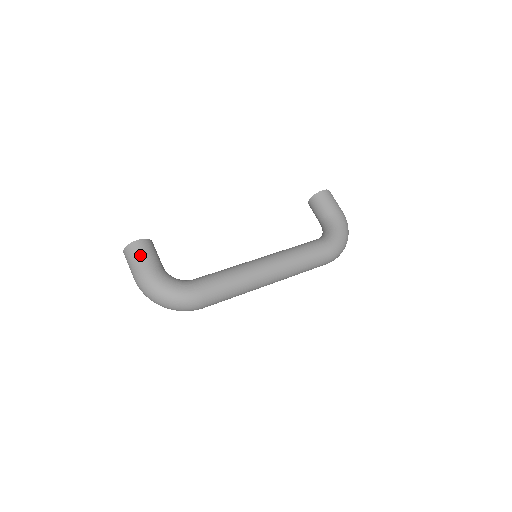
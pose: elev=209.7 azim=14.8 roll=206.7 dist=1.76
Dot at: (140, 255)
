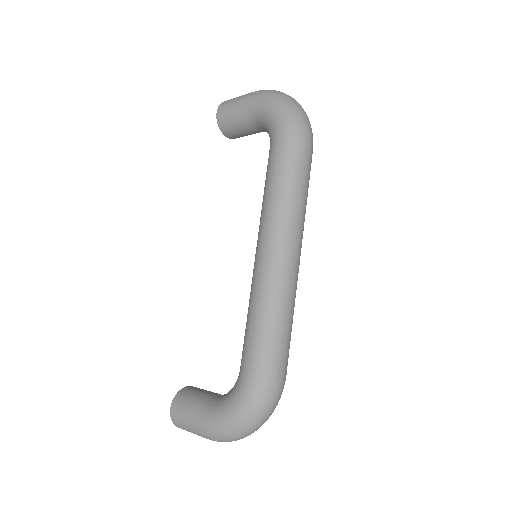
Dot at: (185, 420)
